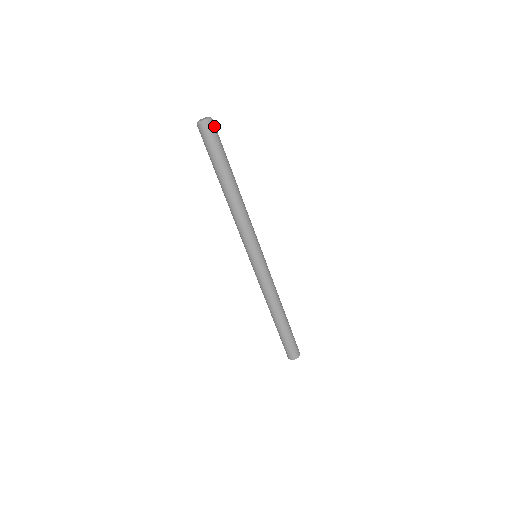
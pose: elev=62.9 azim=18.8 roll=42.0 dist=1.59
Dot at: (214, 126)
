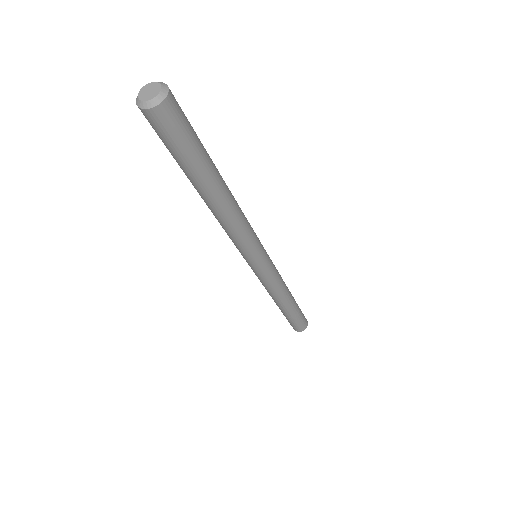
Dot at: (170, 111)
